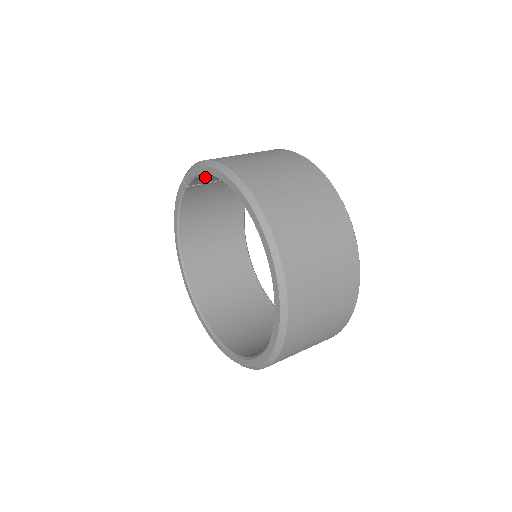
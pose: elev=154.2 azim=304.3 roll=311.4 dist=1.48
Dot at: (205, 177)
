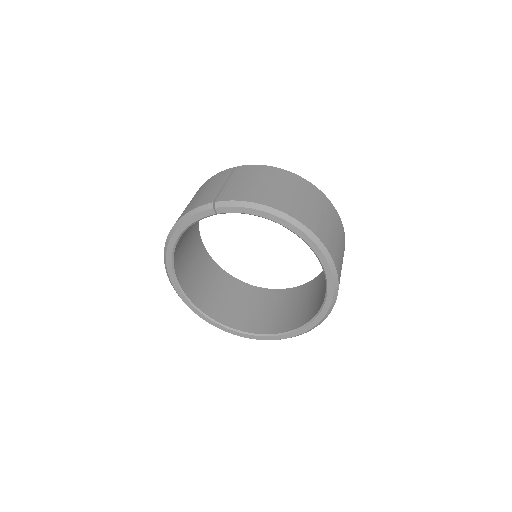
Dot at: occluded
